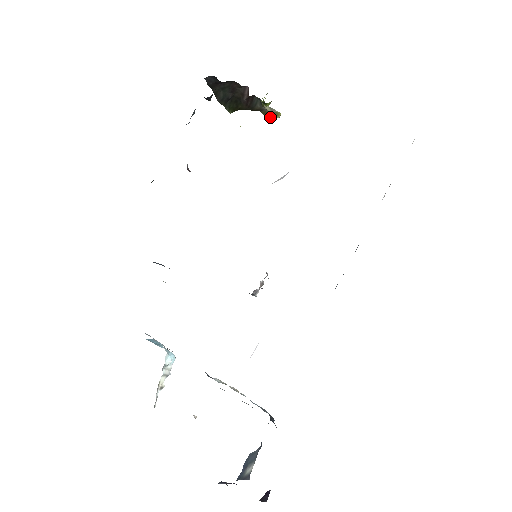
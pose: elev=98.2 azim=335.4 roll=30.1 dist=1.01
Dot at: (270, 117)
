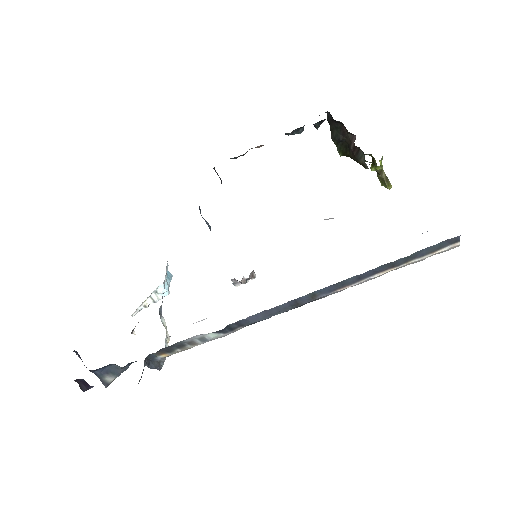
Dot at: (384, 185)
